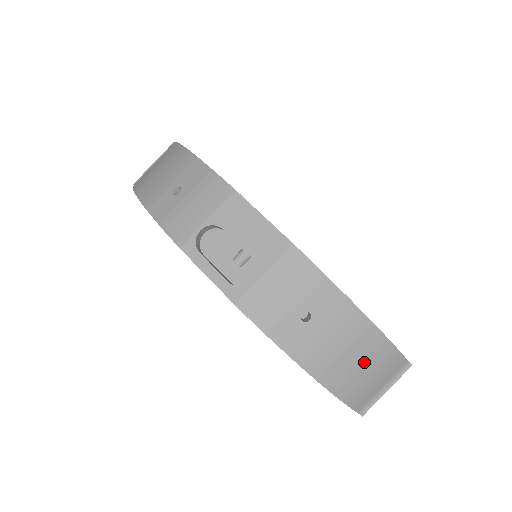
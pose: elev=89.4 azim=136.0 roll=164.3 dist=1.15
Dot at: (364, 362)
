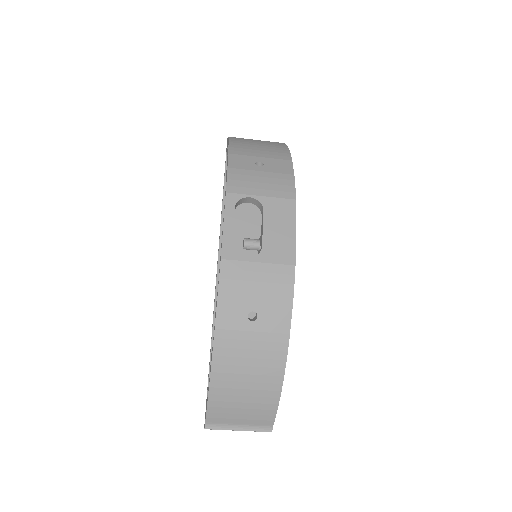
Dot at: (251, 389)
